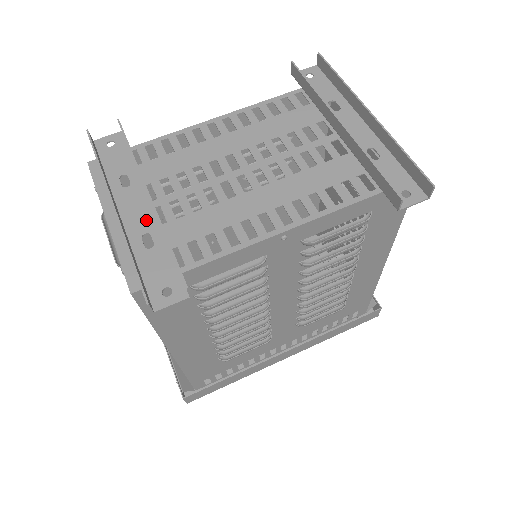
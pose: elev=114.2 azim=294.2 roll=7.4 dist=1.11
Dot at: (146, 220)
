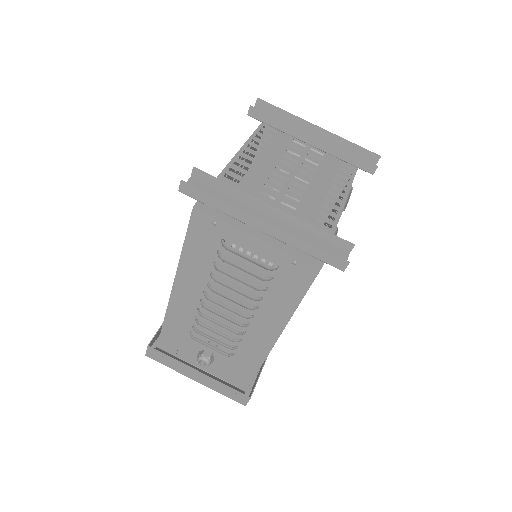
Dot at: (279, 226)
